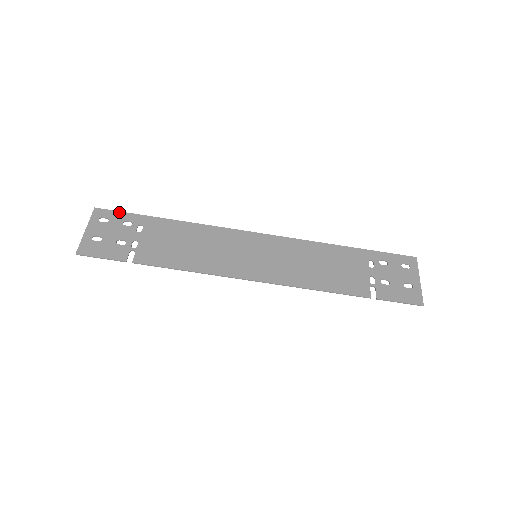
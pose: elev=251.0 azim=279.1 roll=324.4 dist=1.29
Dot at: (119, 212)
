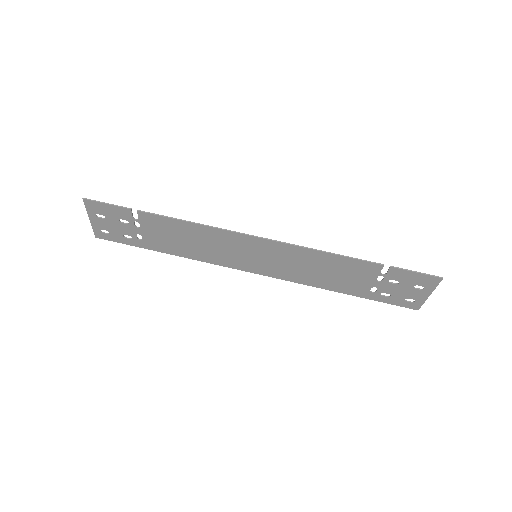
Dot at: (119, 241)
